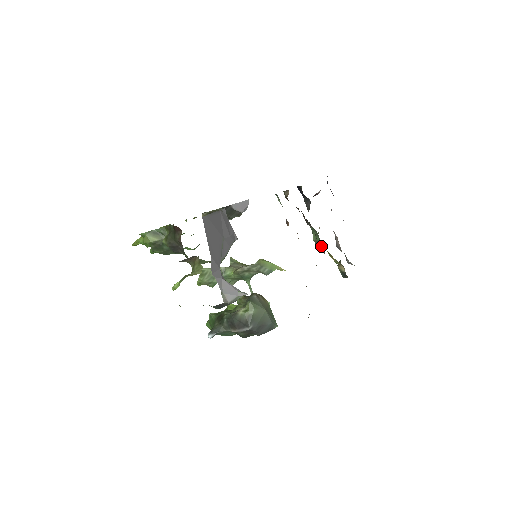
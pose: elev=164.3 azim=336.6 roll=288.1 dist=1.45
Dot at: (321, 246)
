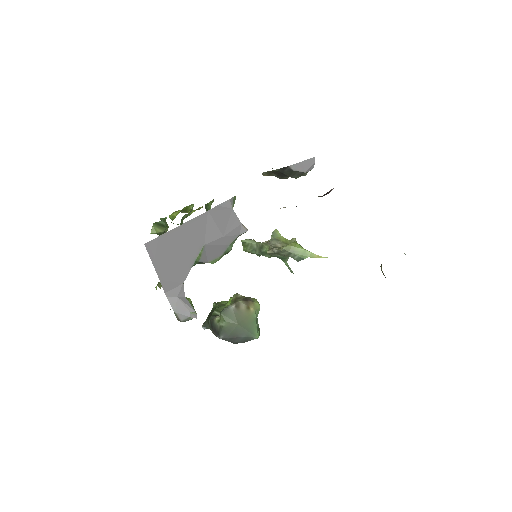
Dot at: occluded
